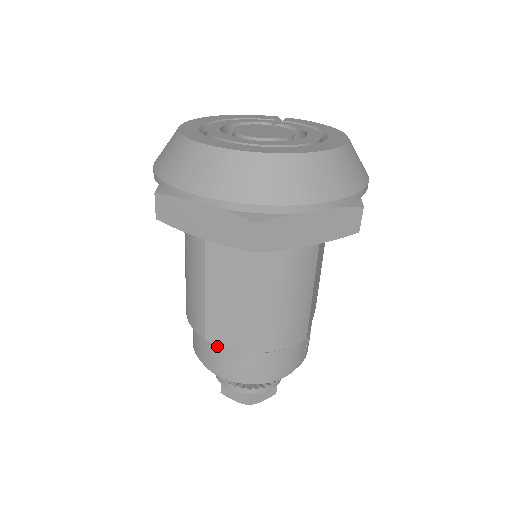
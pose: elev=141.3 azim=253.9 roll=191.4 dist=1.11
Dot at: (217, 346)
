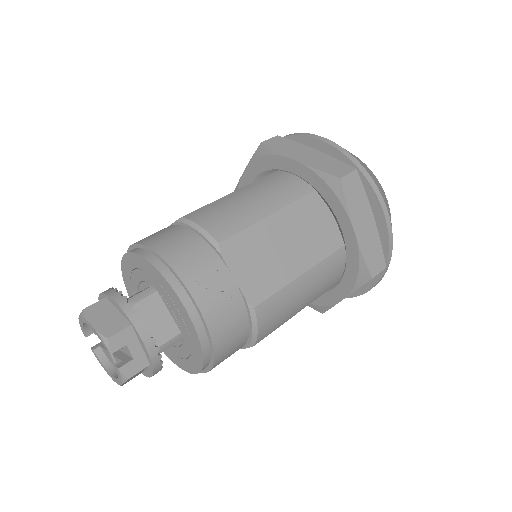
Dot at: occluded
